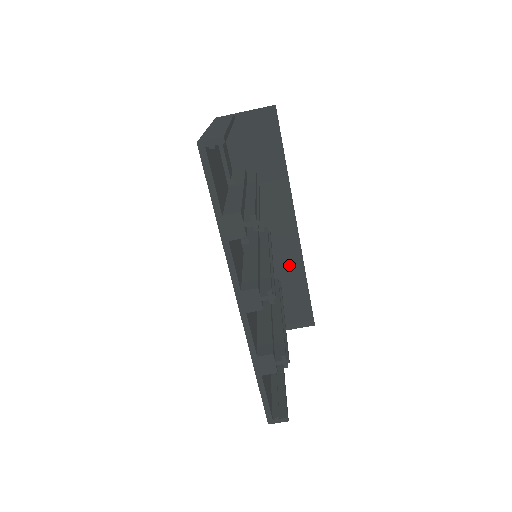
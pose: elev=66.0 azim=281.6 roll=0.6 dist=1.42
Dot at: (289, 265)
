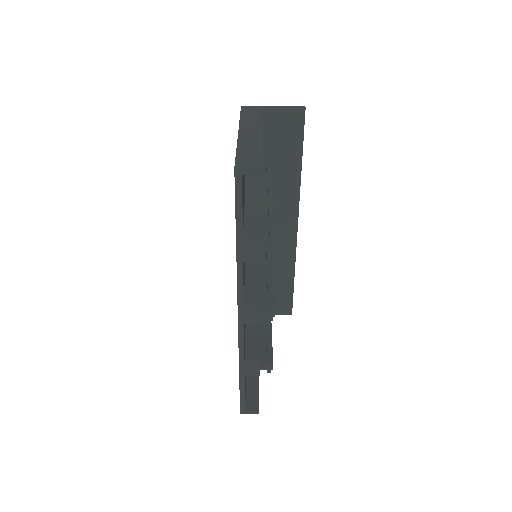
Dot at: (281, 259)
